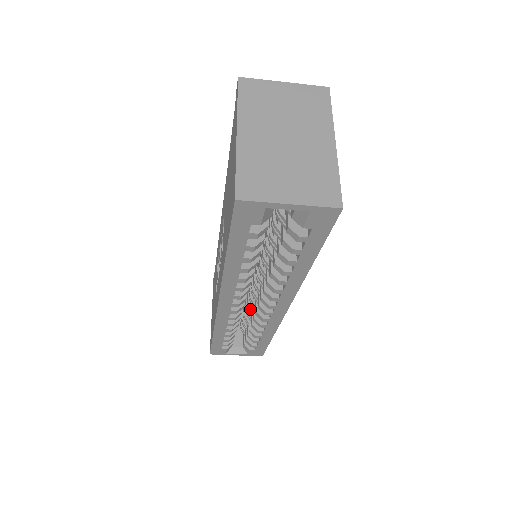
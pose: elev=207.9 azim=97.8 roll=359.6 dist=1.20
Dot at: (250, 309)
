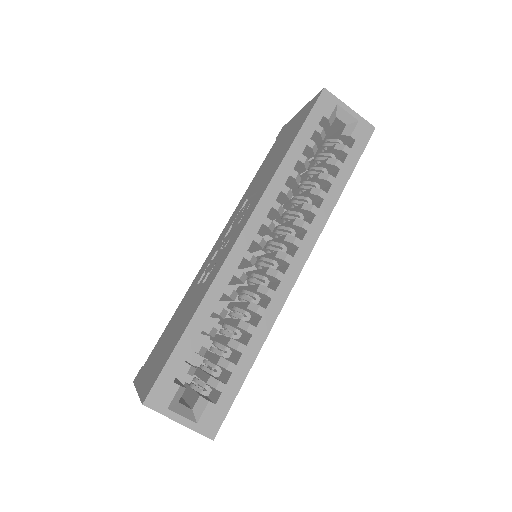
Dot at: (238, 311)
